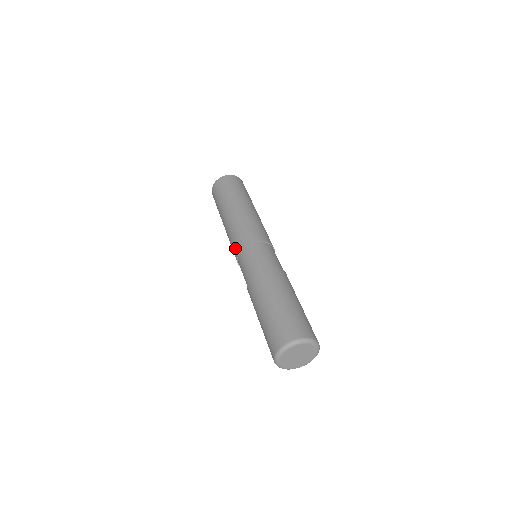
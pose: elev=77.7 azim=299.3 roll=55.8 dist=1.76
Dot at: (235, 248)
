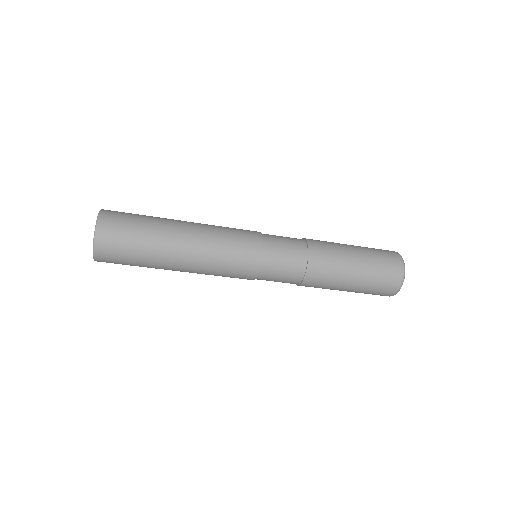
Dot at: occluded
